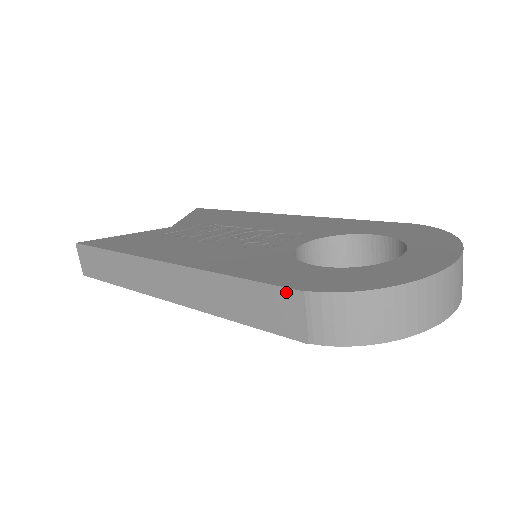
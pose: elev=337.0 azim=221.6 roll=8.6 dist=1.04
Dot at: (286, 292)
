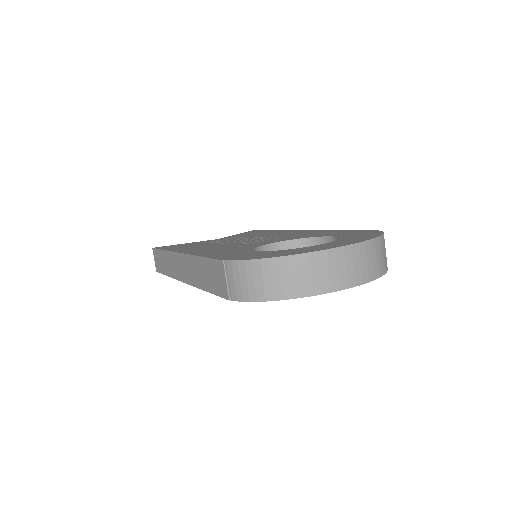
Dot at: (218, 263)
